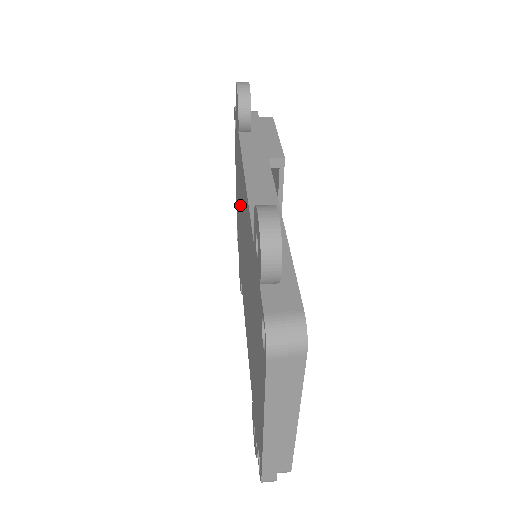
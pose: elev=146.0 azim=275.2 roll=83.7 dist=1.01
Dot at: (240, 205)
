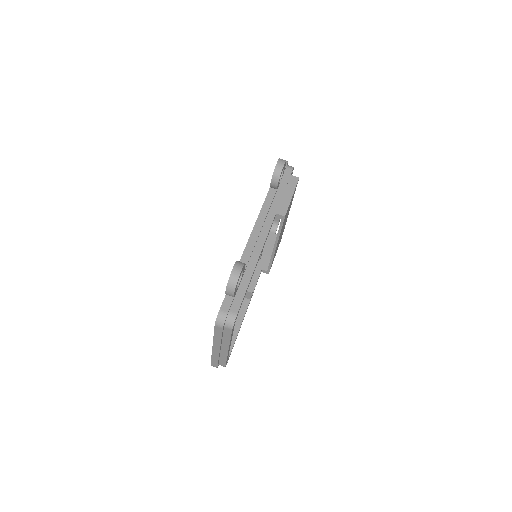
Dot at: occluded
